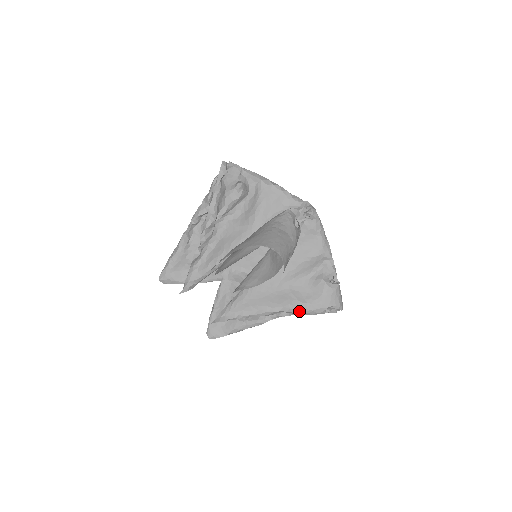
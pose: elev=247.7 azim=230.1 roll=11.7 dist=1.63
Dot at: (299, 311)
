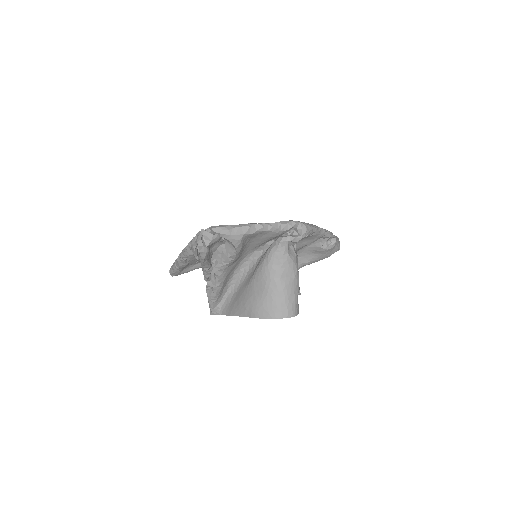
Dot at: occluded
